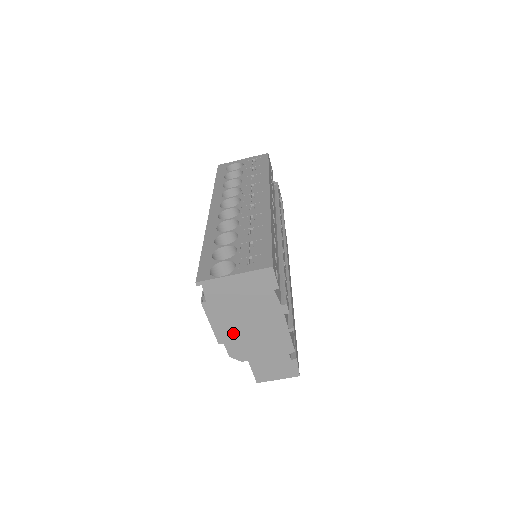
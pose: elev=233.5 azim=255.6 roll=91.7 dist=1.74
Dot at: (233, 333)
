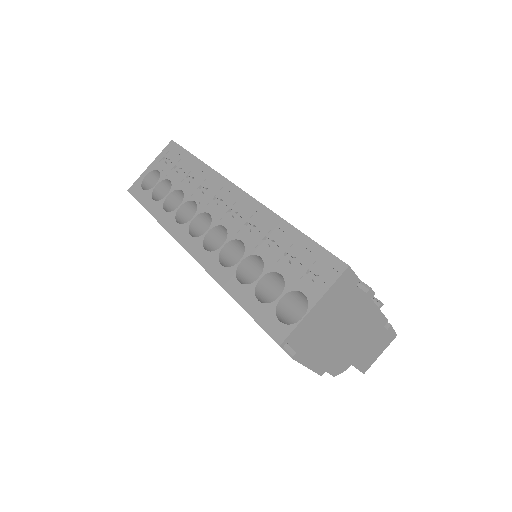
Dot at: (331, 355)
